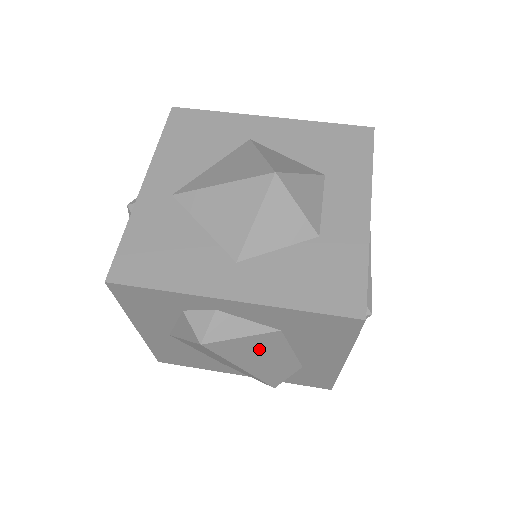
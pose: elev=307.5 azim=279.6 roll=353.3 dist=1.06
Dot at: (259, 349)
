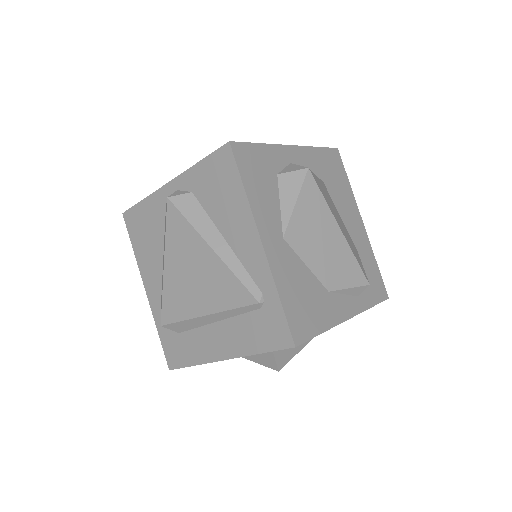
Dot at: (330, 201)
